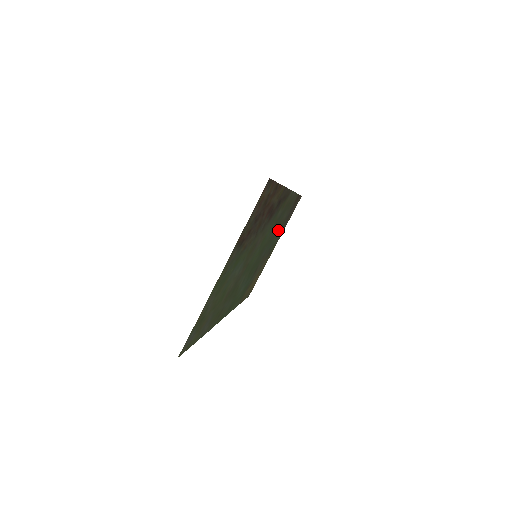
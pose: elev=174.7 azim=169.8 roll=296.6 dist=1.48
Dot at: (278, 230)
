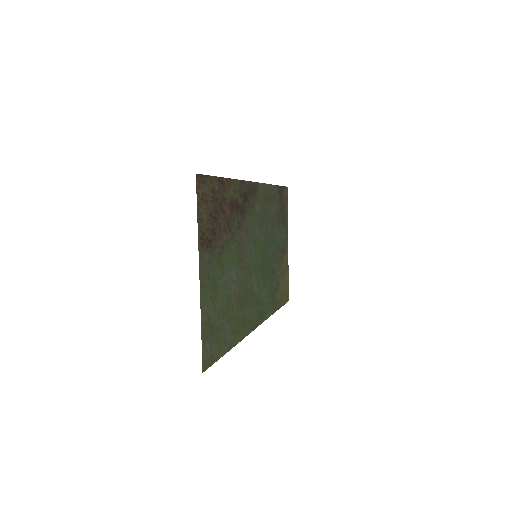
Dot at: (275, 226)
